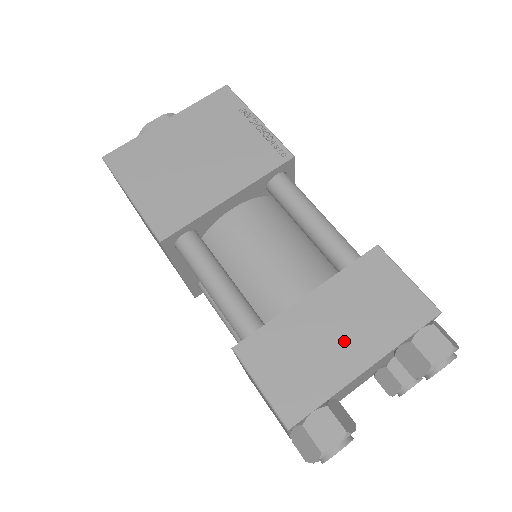
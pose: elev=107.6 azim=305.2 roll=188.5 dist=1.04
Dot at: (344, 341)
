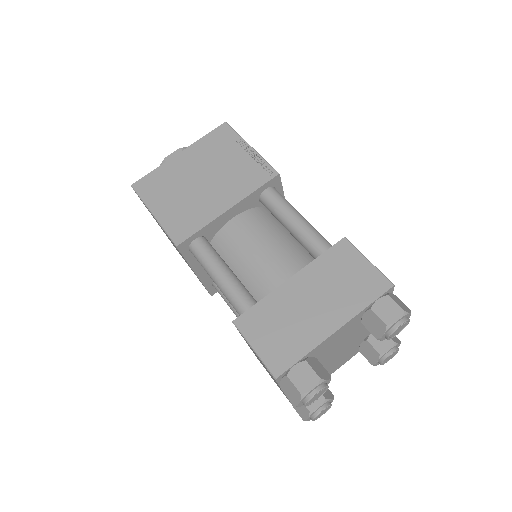
Dot at: (318, 311)
